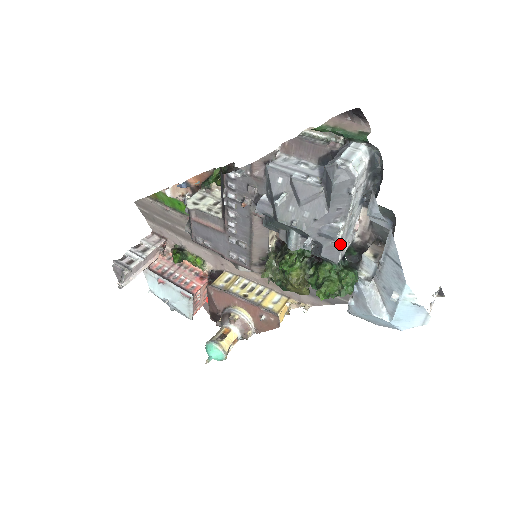
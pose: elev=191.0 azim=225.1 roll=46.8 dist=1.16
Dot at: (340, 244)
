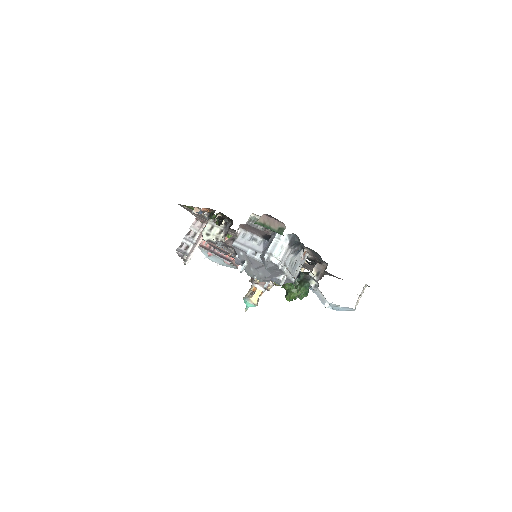
Dot at: (289, 279)
